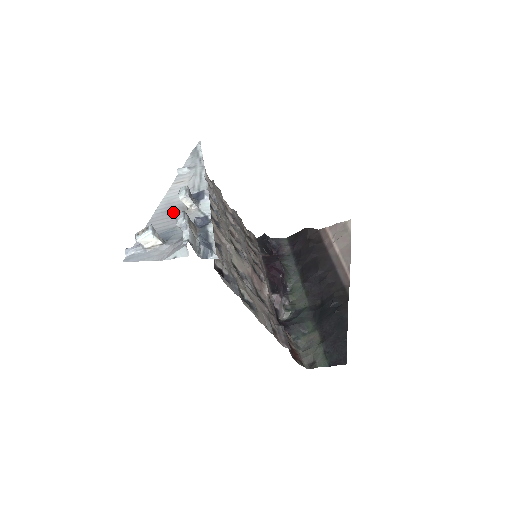
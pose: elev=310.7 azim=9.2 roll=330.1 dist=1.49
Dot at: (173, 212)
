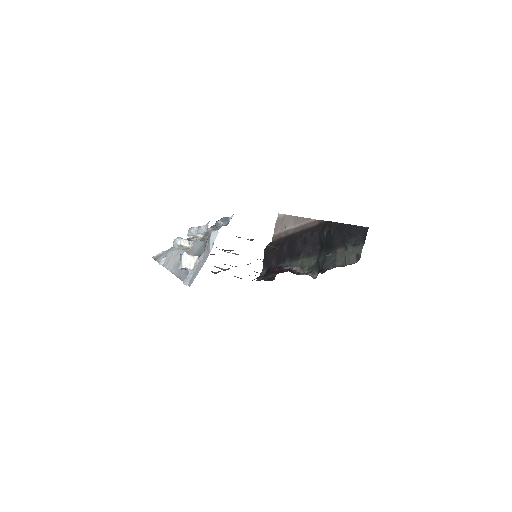
Dot at: occluded
